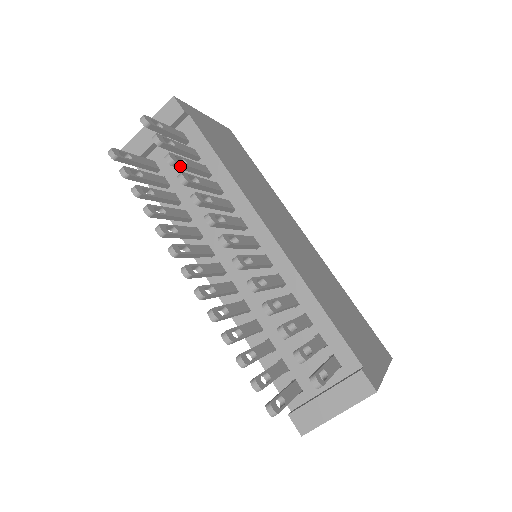
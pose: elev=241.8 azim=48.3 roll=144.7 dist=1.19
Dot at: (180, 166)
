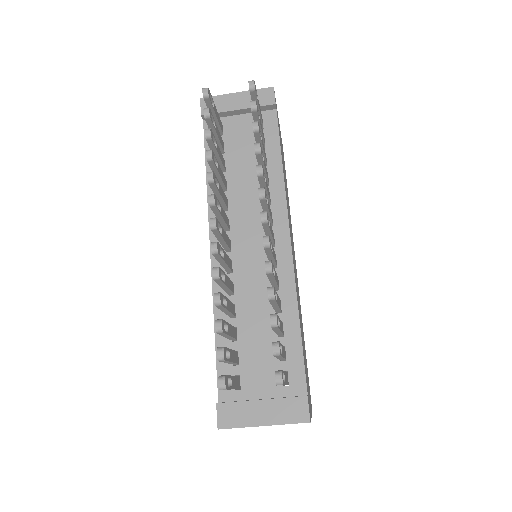
Dot at: (258, 138)
